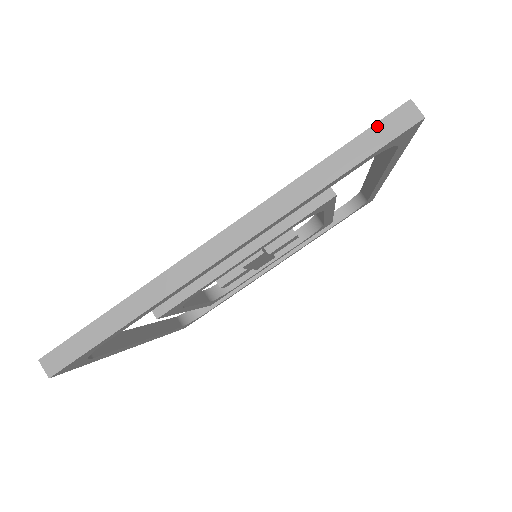
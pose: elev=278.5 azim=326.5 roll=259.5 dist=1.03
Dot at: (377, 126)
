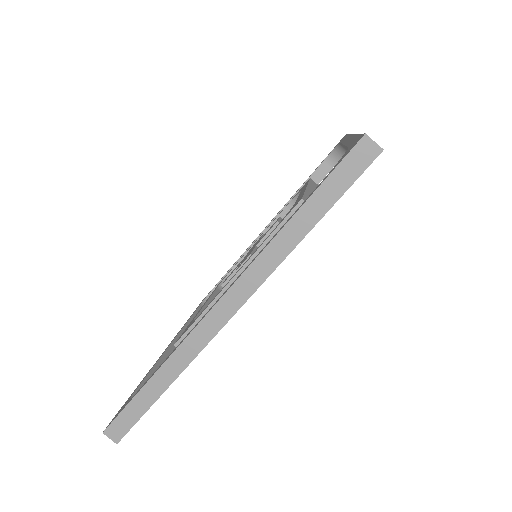
Dot at: (338, 169)
